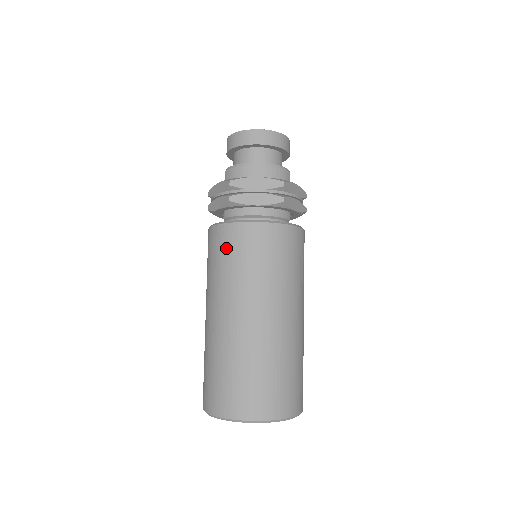
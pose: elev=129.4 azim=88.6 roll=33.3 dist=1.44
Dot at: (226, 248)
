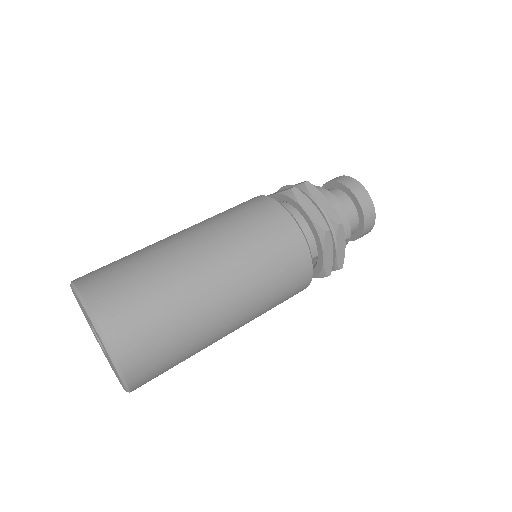
Dot at: (249, 208)
